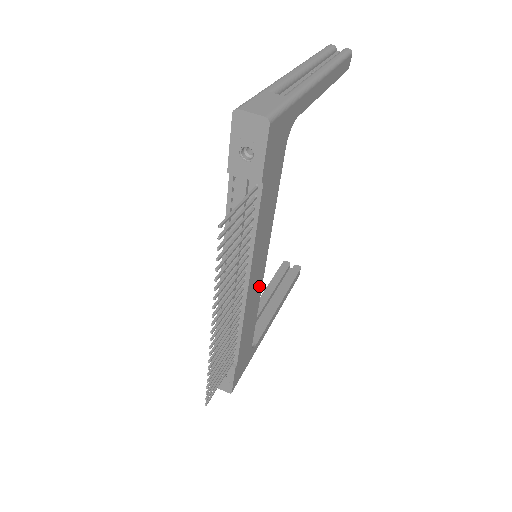
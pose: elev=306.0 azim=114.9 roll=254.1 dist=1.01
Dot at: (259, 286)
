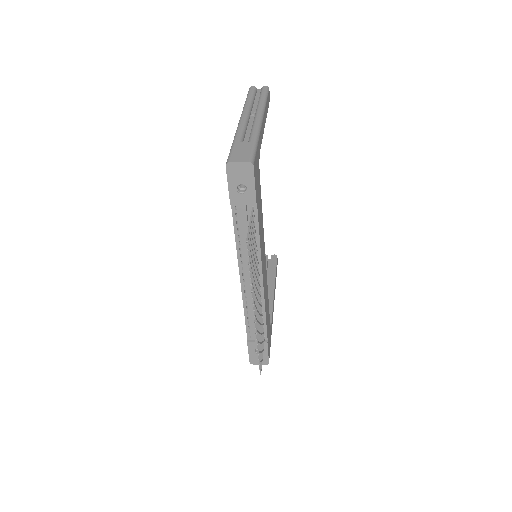
Dot at: (266, 277)
